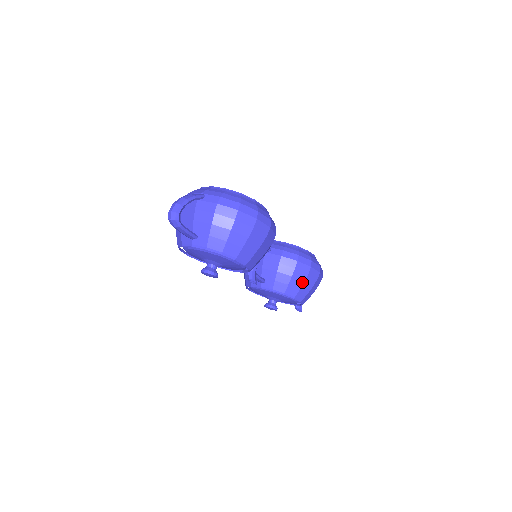
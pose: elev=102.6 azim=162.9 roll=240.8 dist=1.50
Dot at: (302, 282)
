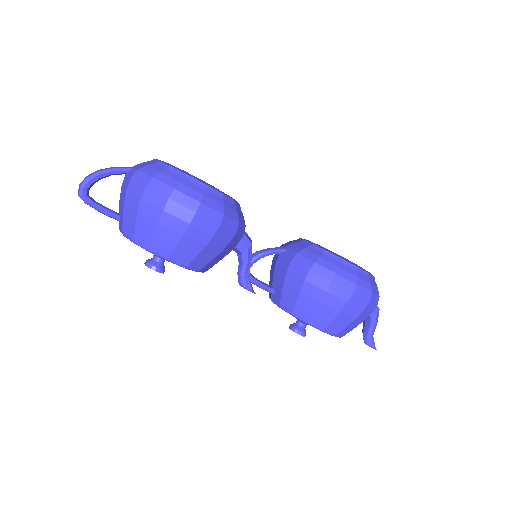
Dot at: (317, 302)
